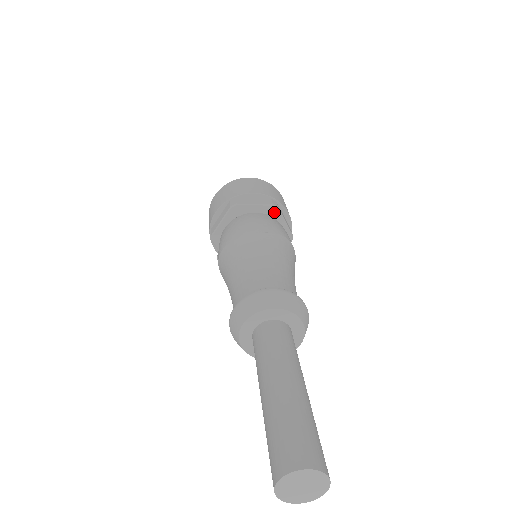
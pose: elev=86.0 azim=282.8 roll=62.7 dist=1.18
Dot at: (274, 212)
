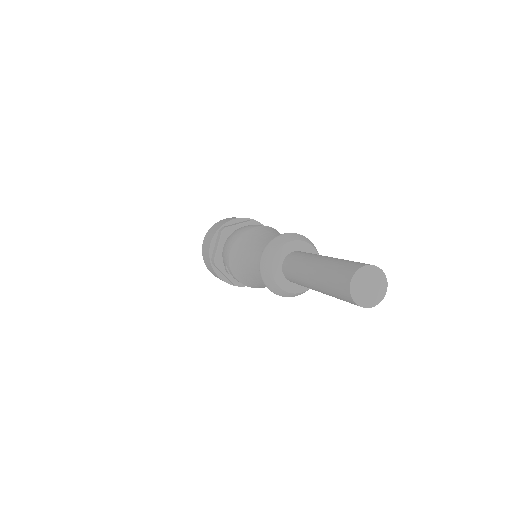
Dot at: occluded
